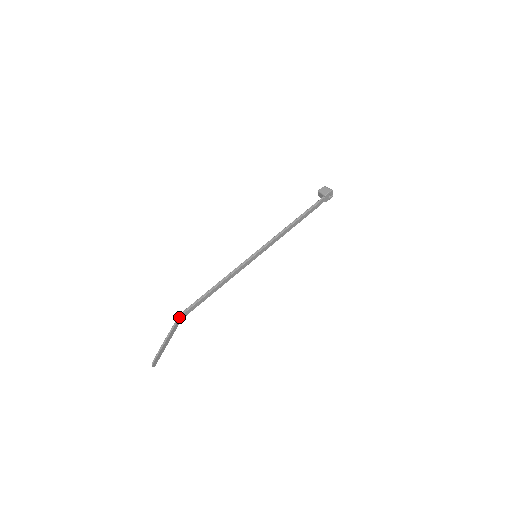
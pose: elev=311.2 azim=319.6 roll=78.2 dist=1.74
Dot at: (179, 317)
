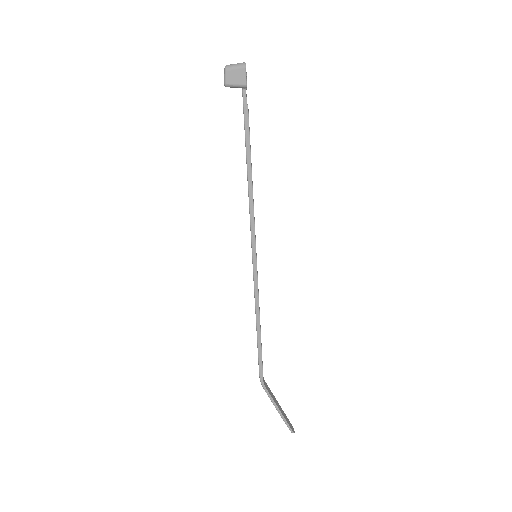
Dot at: (263, 386)
